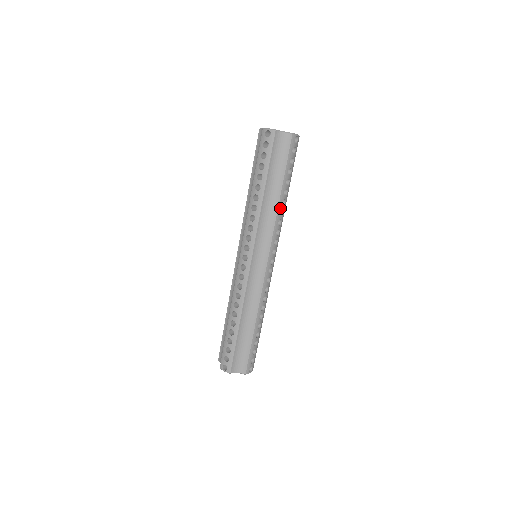
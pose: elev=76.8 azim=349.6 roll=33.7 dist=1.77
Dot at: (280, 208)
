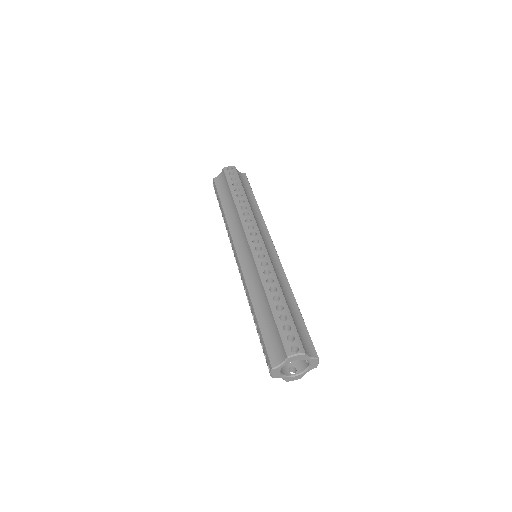
Dot at: (239, 206)
